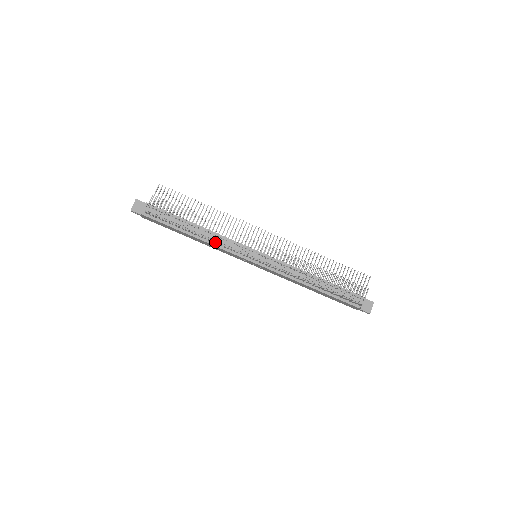
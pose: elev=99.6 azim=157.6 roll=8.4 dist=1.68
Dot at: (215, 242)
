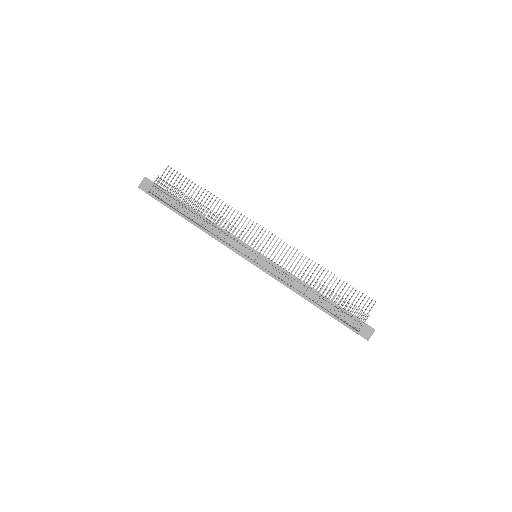
Dot at: (214, 235)
